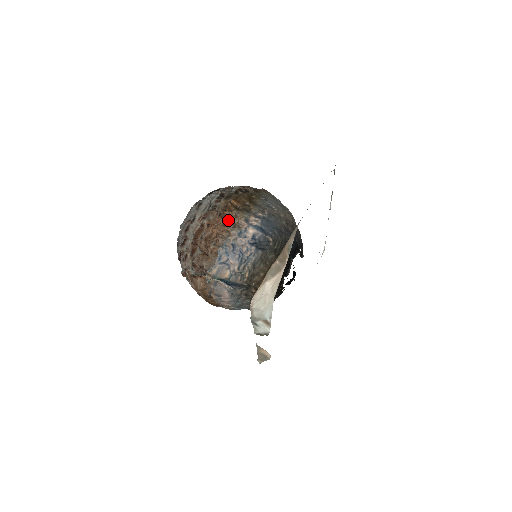
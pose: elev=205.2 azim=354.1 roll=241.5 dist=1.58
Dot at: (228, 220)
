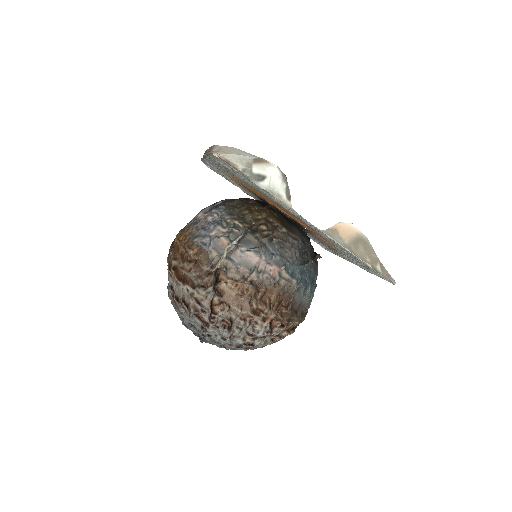
Dot at: (180, 236)
